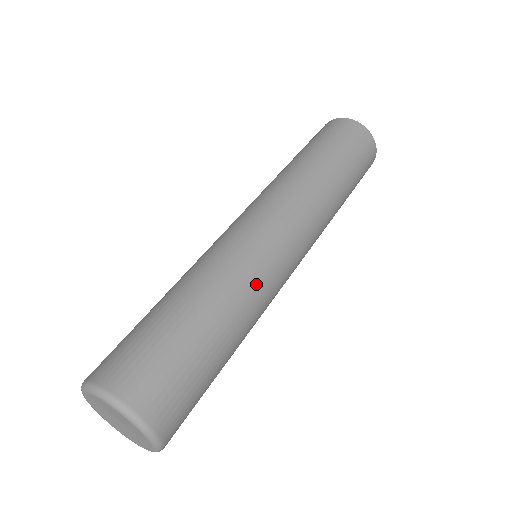
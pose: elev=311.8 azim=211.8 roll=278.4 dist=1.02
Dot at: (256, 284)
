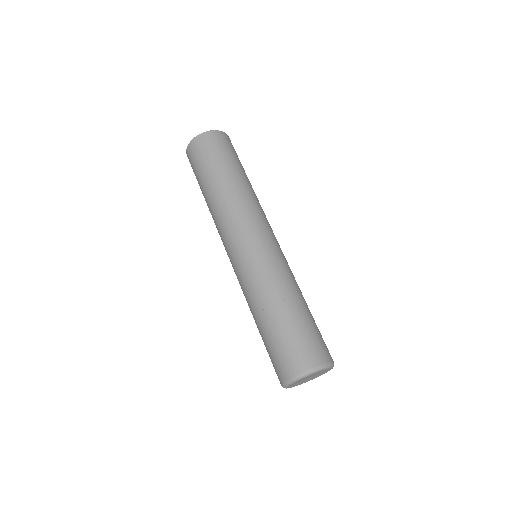
Dot at: (284, 270)
